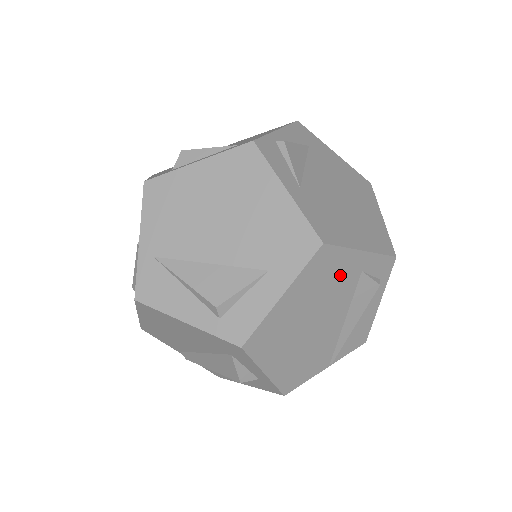
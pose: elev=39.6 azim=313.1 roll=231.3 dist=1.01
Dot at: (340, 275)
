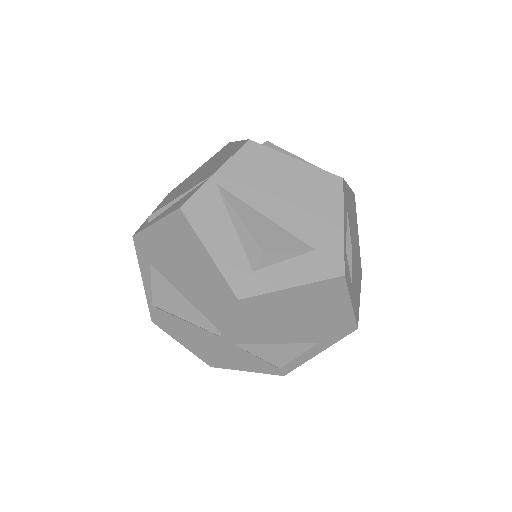
Dot at: occluded
